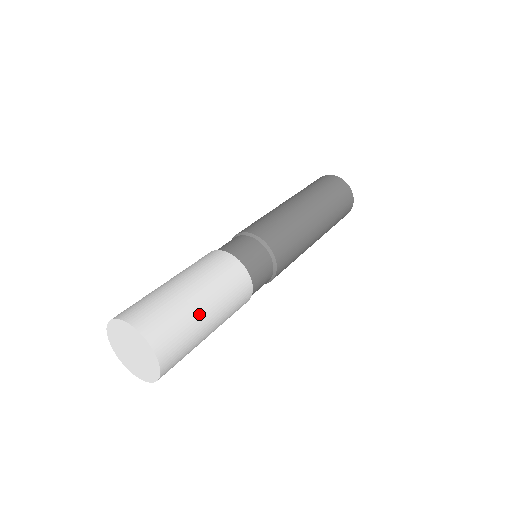
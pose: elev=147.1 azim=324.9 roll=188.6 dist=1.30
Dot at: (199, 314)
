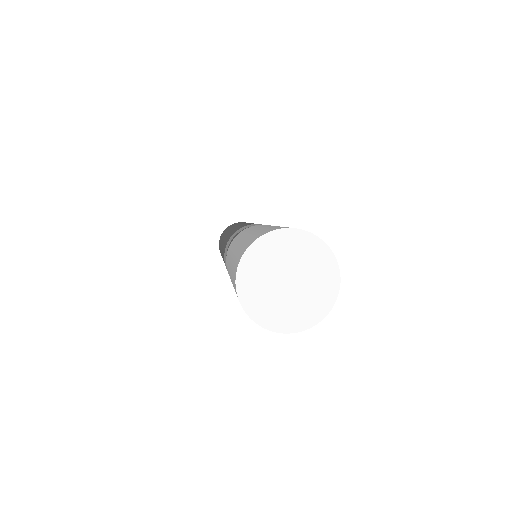
Dot at: occluded
